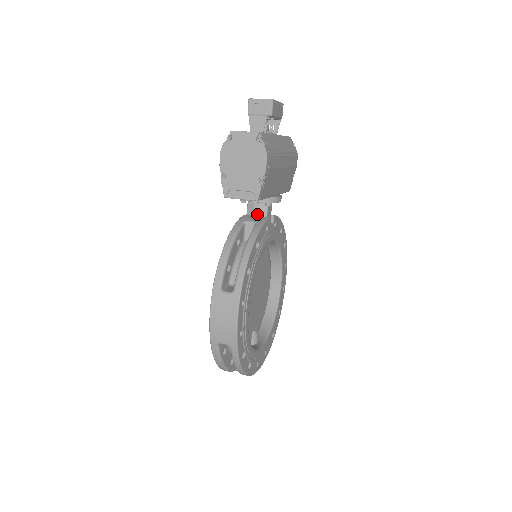
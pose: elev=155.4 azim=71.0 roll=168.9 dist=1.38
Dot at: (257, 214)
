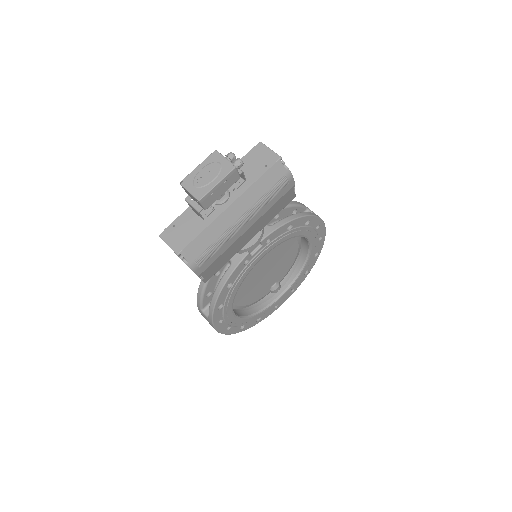
Dot at: occluded
